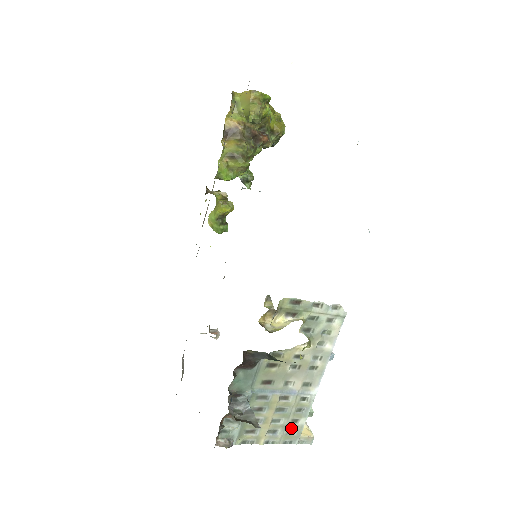
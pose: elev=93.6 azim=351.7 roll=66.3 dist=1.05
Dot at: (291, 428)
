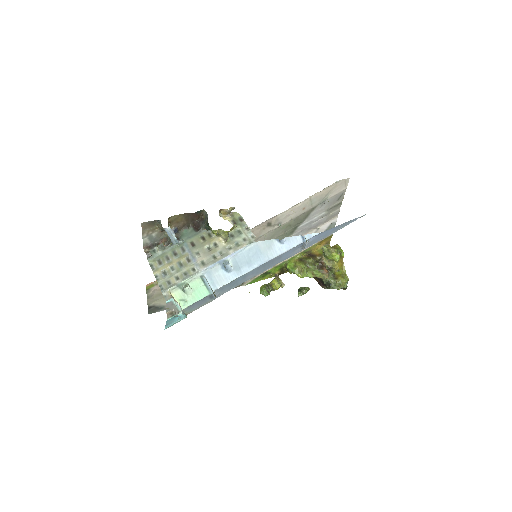
Dot at: (172, 281)
